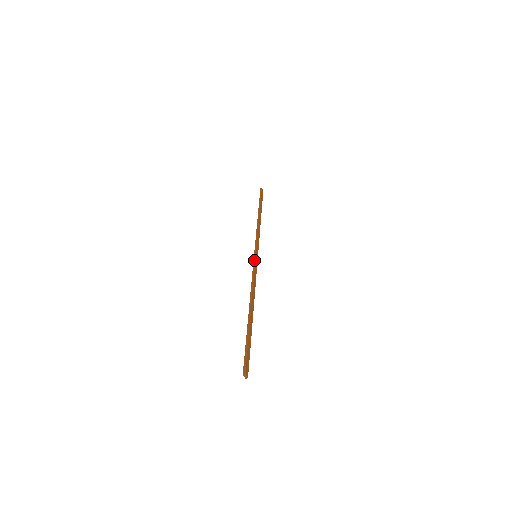
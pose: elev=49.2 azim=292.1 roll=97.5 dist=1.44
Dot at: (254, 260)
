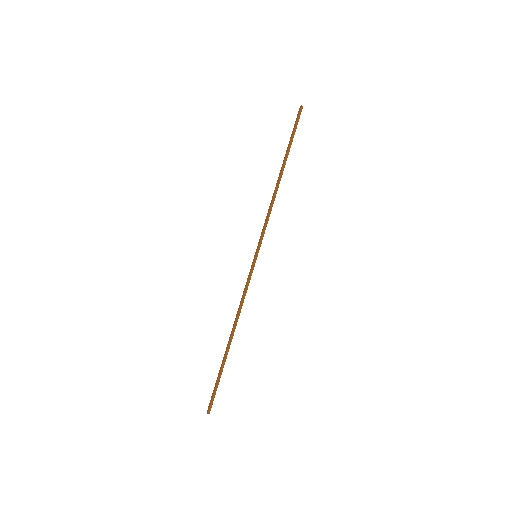
Dot at: (253, 267)
